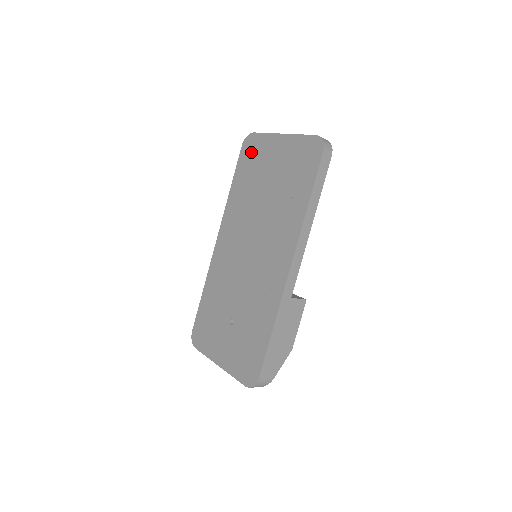
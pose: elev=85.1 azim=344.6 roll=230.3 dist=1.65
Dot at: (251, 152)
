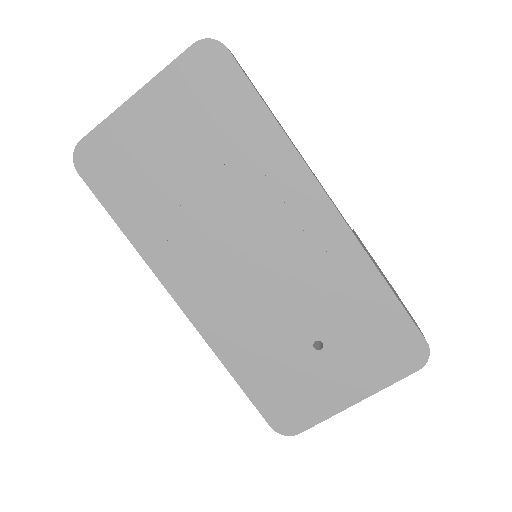
Dot at: (106, 164)
